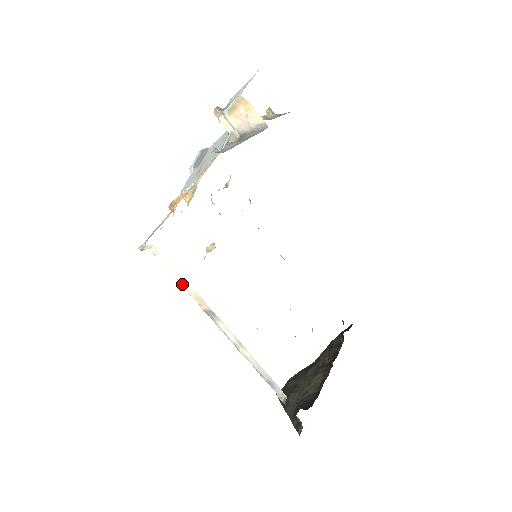
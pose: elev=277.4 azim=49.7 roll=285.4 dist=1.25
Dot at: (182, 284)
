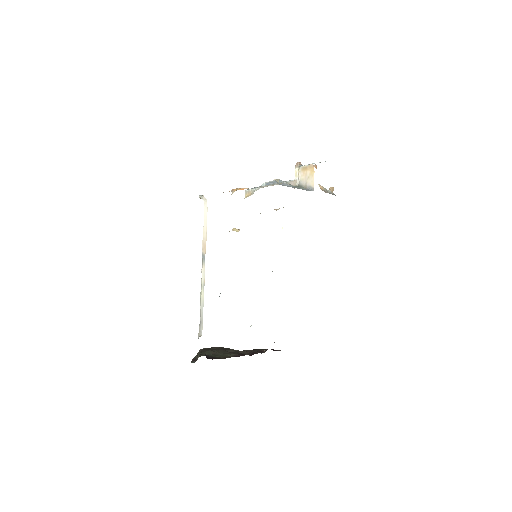
Dot at: (203, 231)
